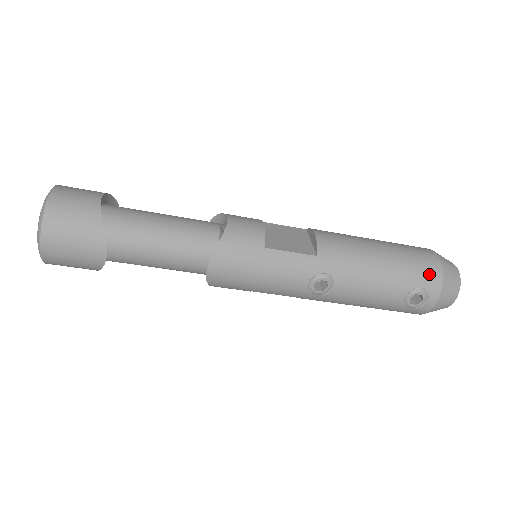
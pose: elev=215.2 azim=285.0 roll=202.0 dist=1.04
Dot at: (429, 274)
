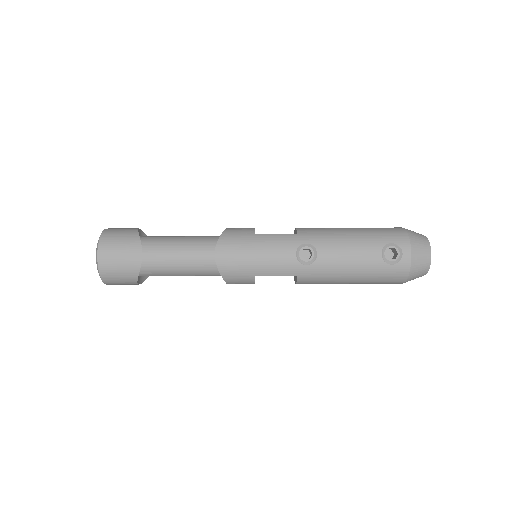
Dot at: (394, 234)
